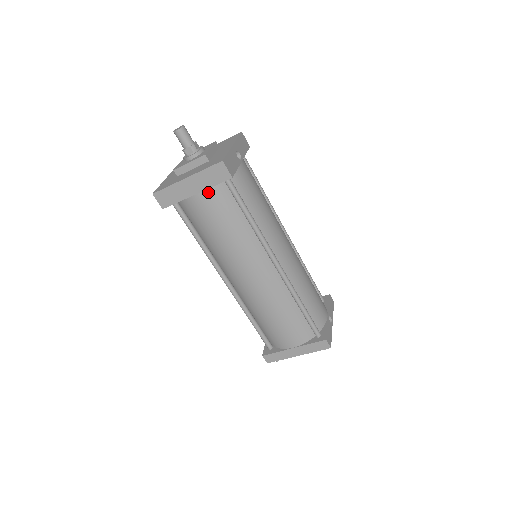
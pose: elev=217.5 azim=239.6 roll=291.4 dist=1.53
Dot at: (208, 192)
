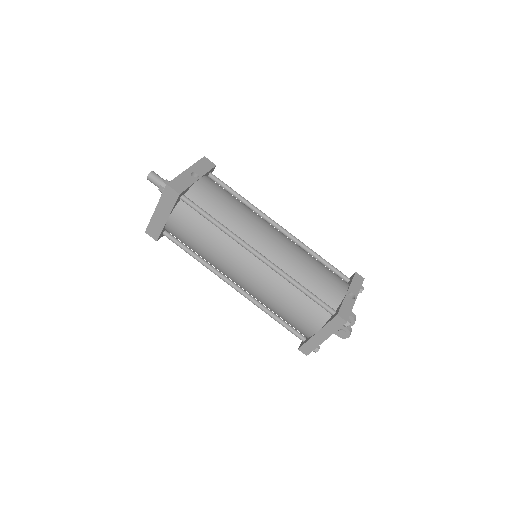
Dot at: (174, 214)
